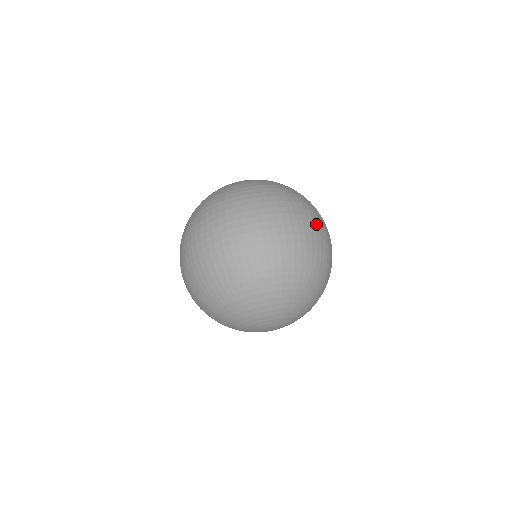
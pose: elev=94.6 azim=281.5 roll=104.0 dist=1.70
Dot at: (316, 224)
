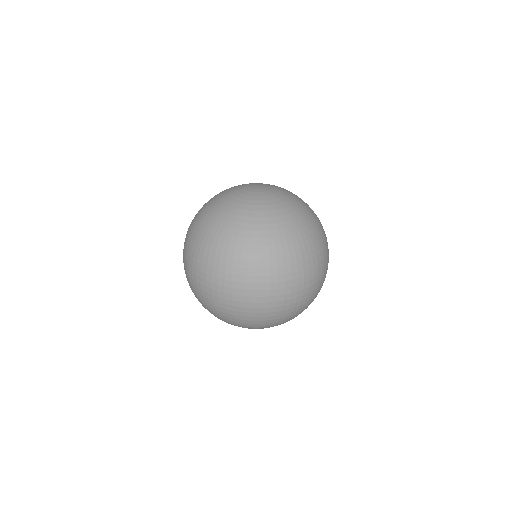
Dot at: (316, 277)
